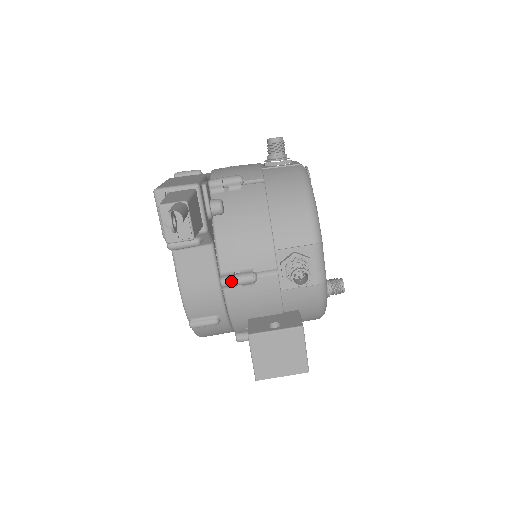
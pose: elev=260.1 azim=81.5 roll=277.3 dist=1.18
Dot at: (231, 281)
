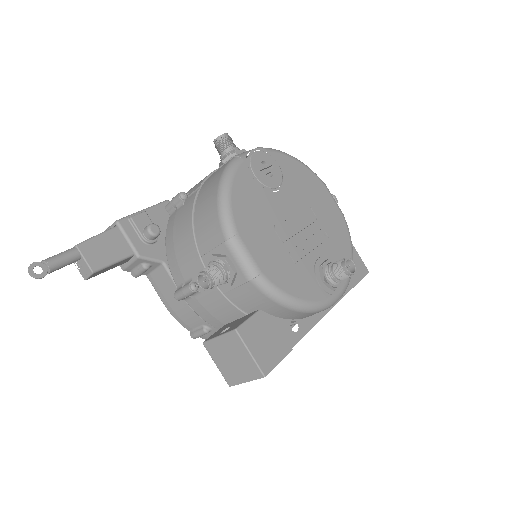
Dot at: (178, 294)
